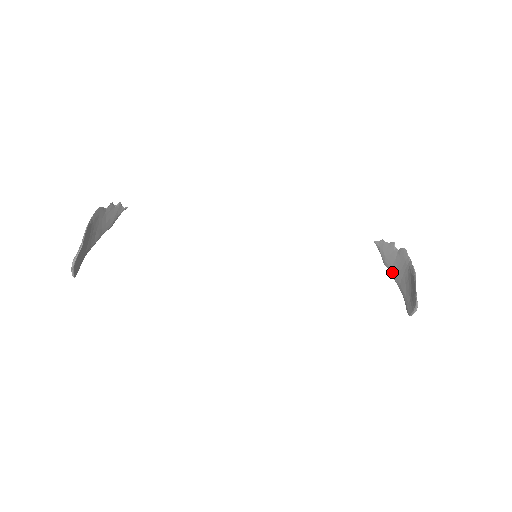
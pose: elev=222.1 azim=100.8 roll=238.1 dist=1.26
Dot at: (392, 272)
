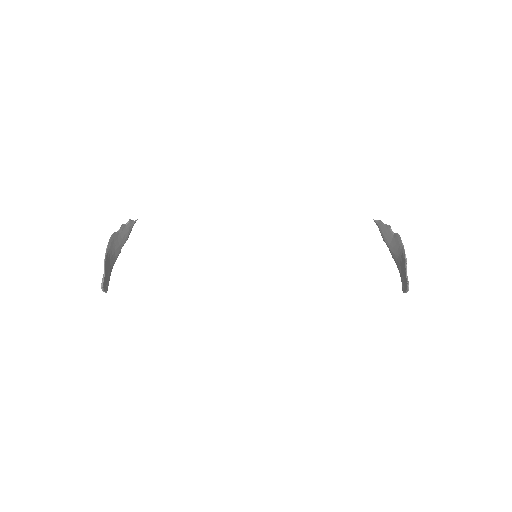
Dot at: (390, 250)
